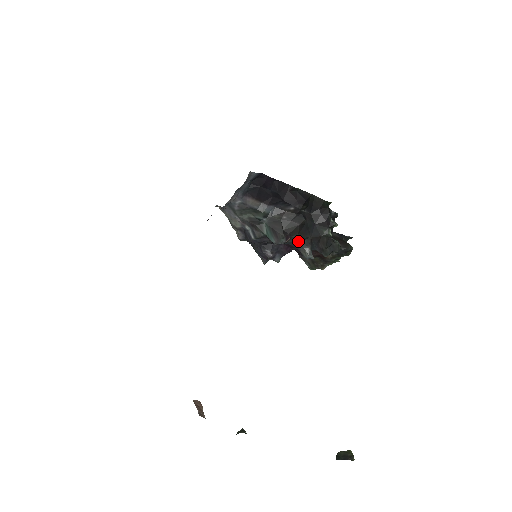
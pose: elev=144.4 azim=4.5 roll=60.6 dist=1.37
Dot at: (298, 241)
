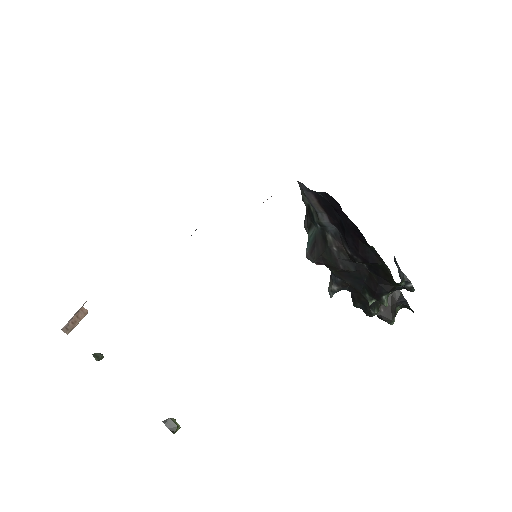
Dot at: (333, 273)
